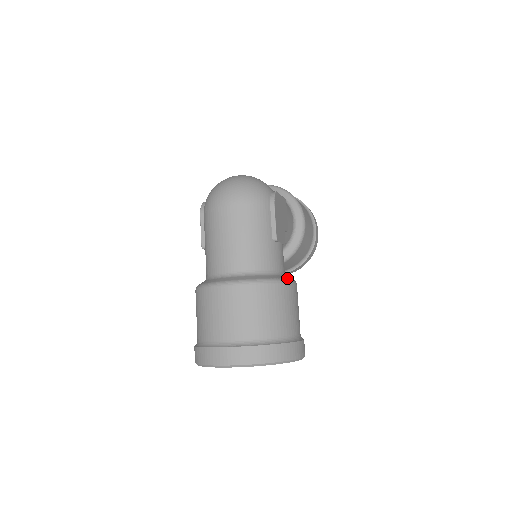
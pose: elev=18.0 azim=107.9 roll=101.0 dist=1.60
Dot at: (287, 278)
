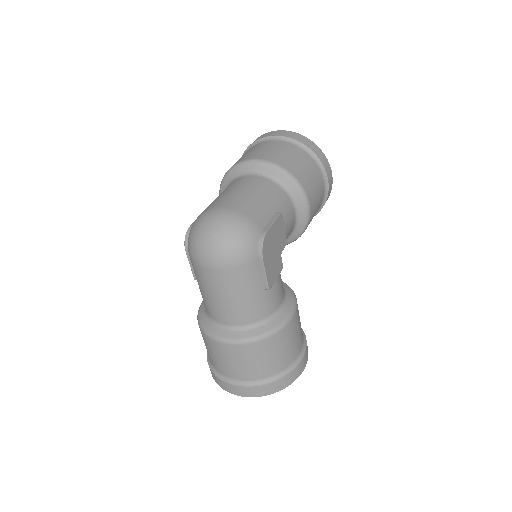
Dot at: (284, 319)
